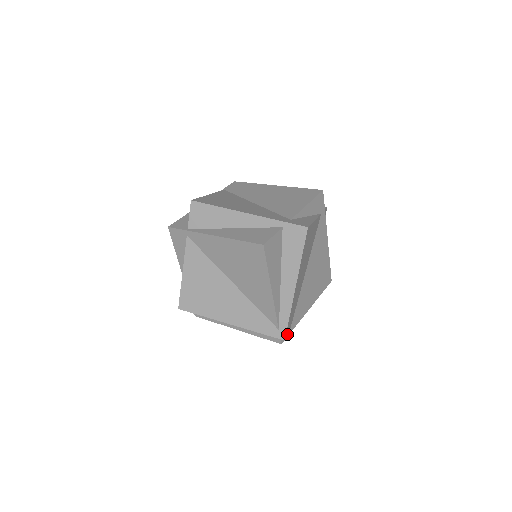
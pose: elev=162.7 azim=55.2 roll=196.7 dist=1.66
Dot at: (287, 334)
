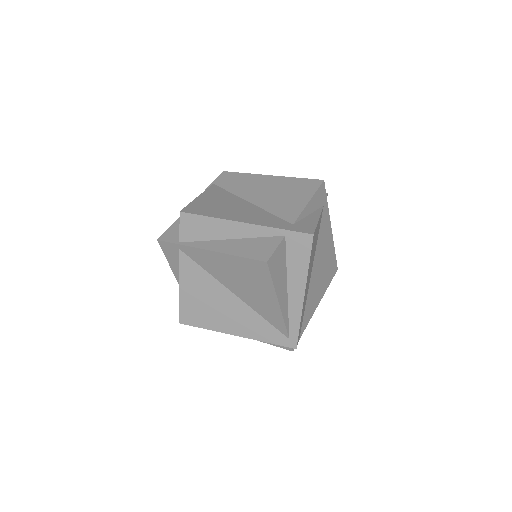
Dot at: (298, 341)
